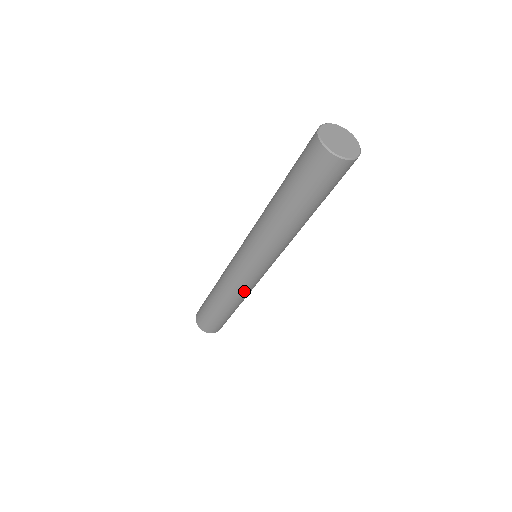
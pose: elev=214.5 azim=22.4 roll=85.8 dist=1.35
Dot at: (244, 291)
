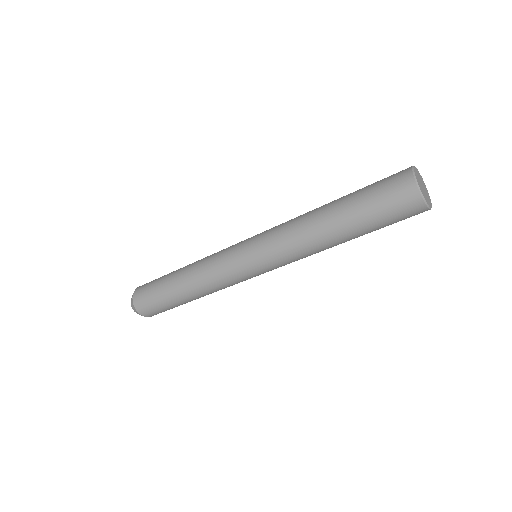
Dot at: occluded
